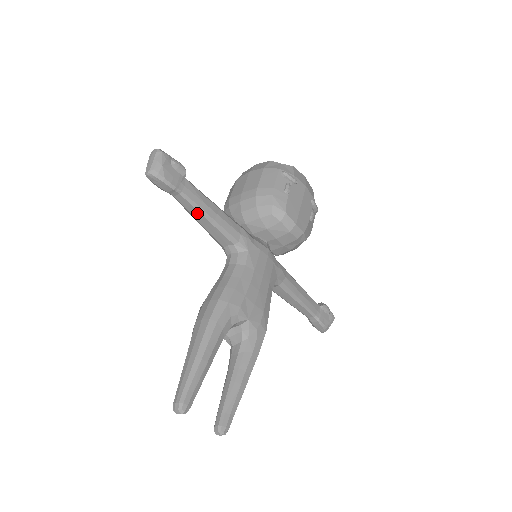
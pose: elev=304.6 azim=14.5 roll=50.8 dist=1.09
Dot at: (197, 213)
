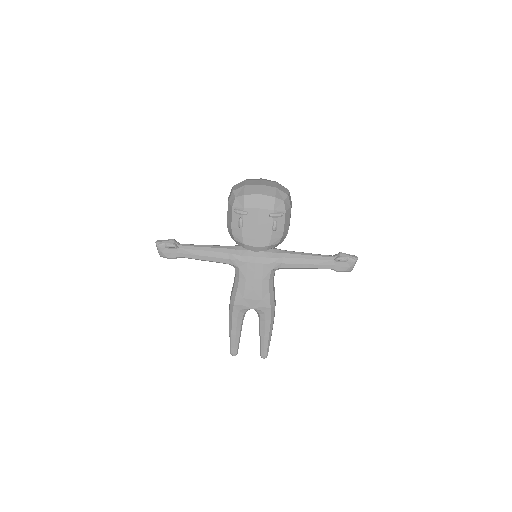
Dot at: (198, 259)
